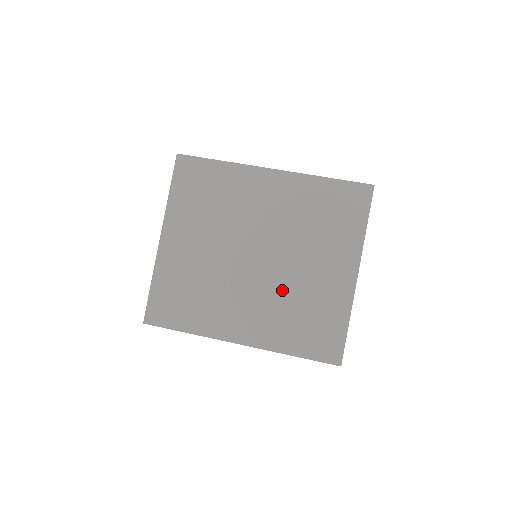
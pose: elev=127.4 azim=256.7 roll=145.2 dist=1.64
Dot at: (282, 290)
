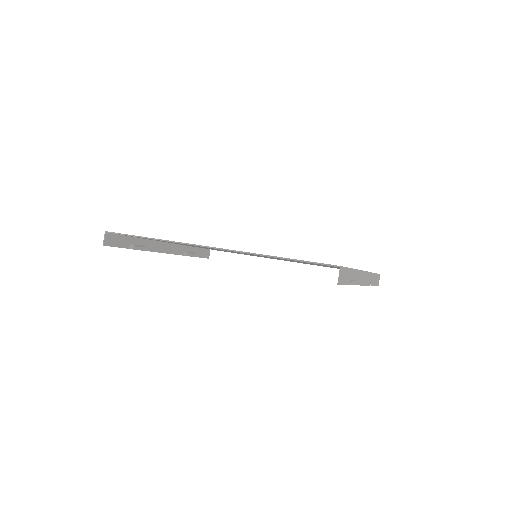
Dot at: occluded
